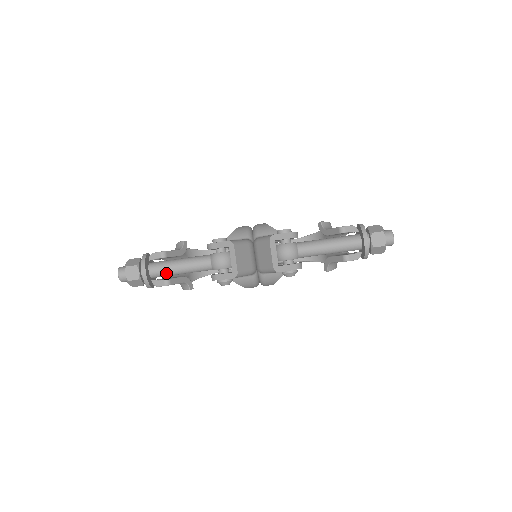
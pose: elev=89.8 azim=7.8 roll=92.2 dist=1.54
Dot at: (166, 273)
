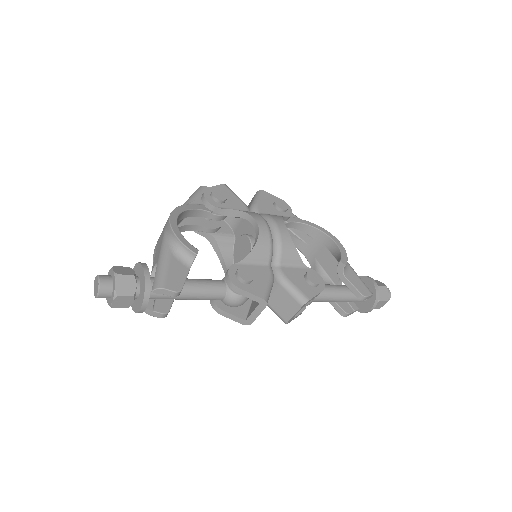
Dot at: occluded
